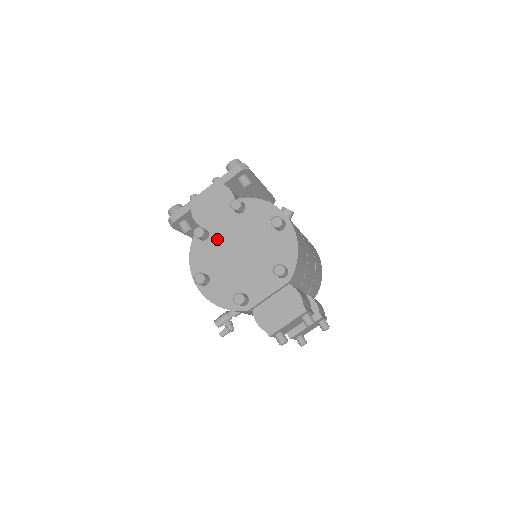
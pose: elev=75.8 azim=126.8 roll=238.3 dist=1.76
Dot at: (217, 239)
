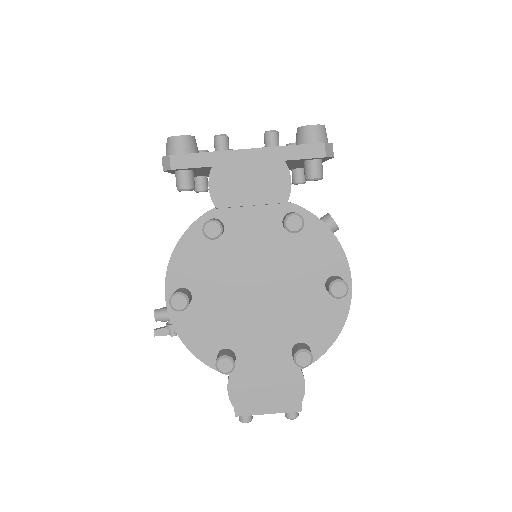
Dot at: (232, 248)
